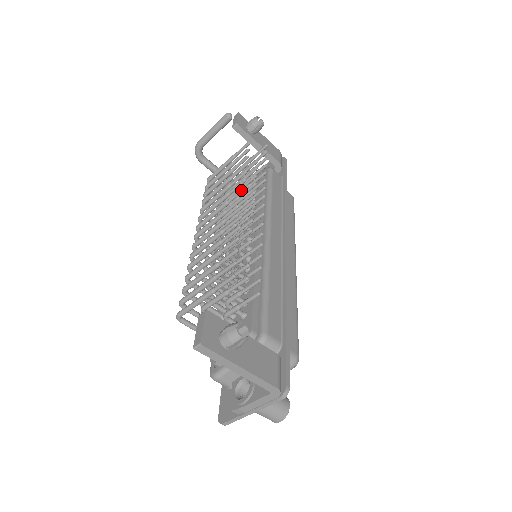
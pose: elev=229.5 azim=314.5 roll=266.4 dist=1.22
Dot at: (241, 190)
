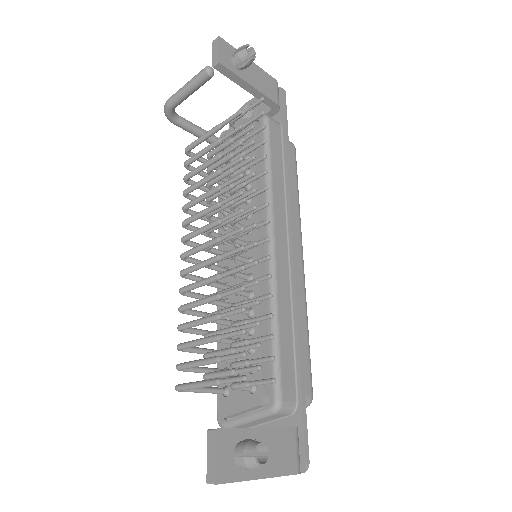
Dot at: (239, 212)
